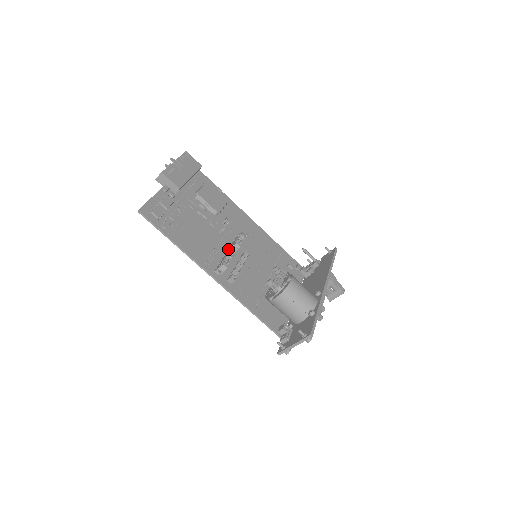
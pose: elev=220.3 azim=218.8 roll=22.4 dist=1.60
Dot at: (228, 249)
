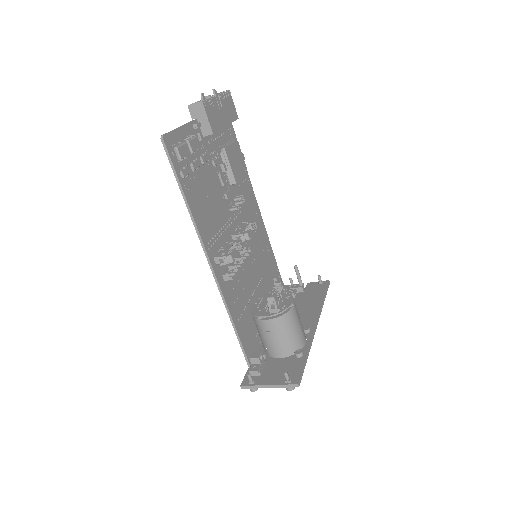
Dot at: (233, 235)
